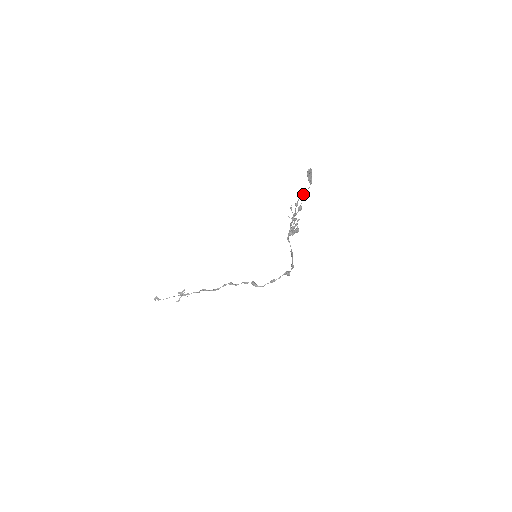
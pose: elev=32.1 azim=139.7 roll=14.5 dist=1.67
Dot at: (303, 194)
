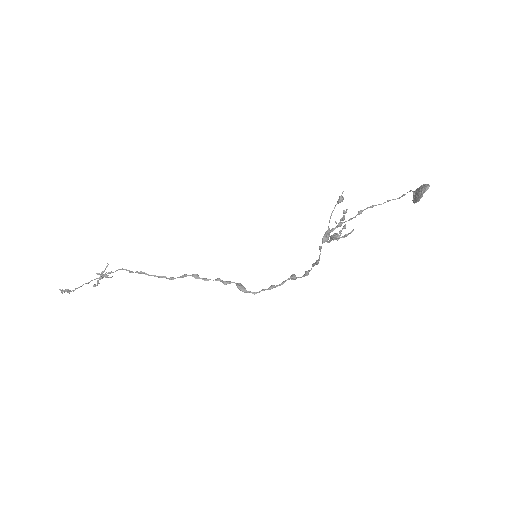
Dot at: (381, 204)
